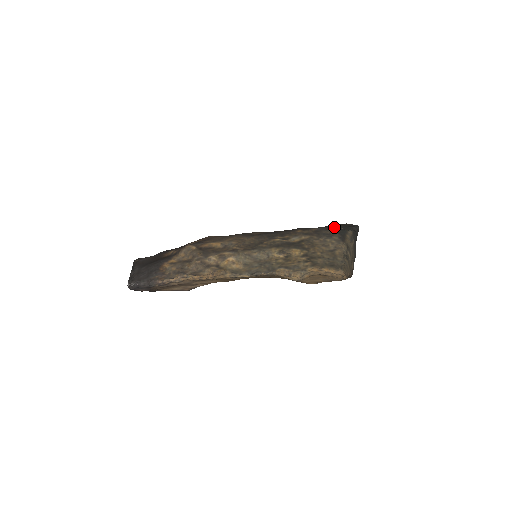
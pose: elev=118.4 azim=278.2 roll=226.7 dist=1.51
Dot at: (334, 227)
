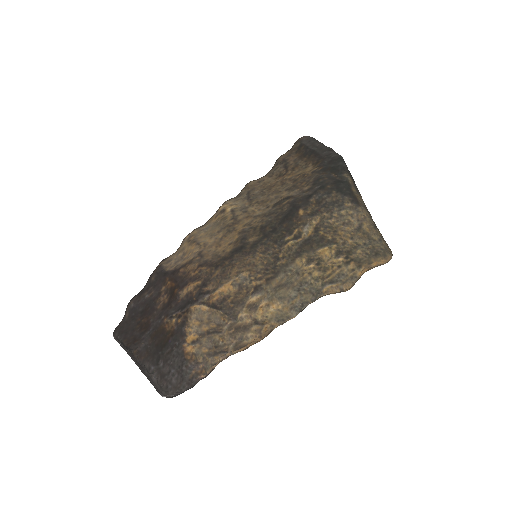
Dot at: (330, 182)
